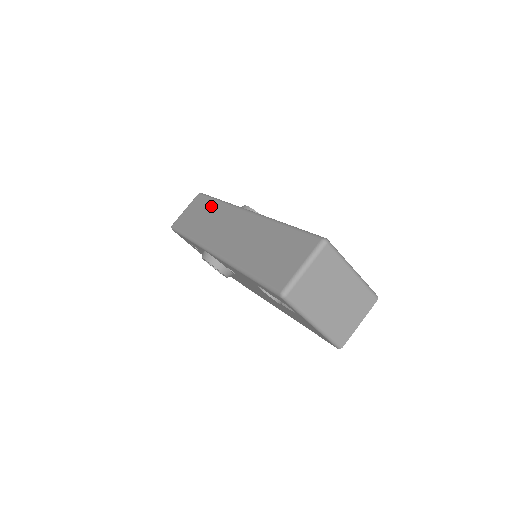
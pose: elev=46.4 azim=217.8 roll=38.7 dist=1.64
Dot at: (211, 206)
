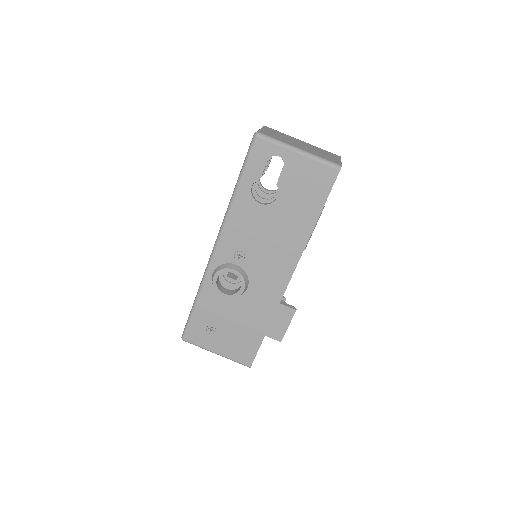
Dot at: occluded
